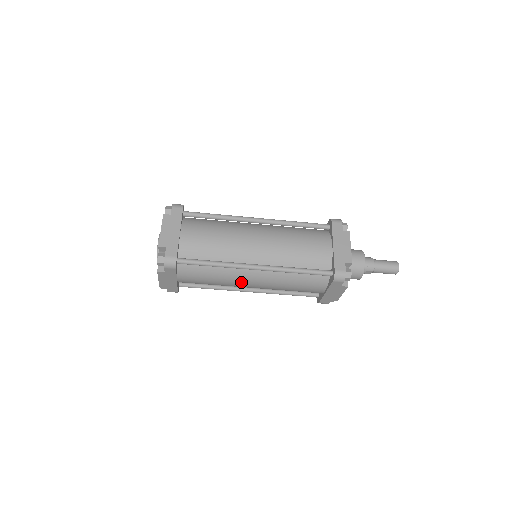
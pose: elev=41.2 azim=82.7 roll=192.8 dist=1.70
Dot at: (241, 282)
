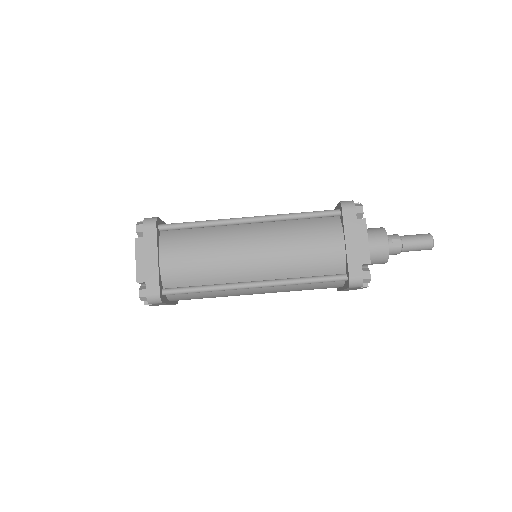
Dot at: (236, 248)
